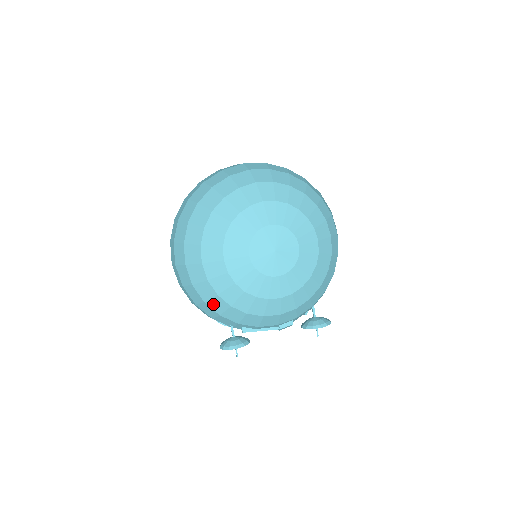
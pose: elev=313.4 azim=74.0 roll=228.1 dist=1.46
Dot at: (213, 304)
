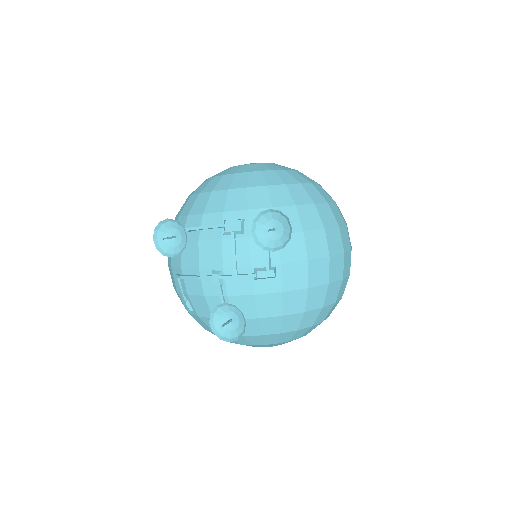
Dot at: occluded
